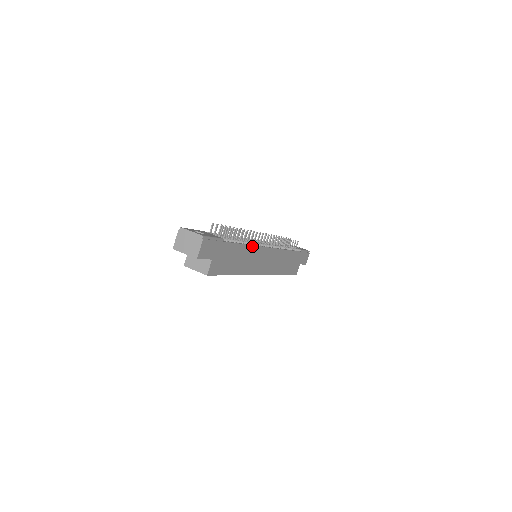
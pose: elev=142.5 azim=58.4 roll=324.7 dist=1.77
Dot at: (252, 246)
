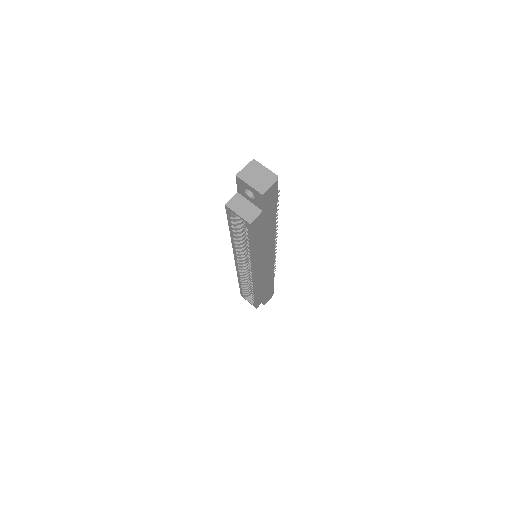
Dot at: (274, 235)
